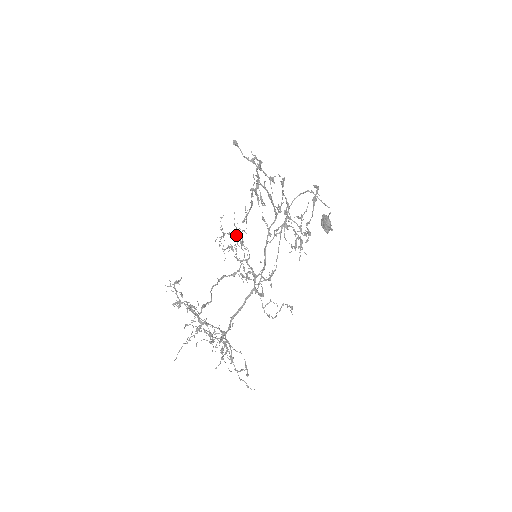
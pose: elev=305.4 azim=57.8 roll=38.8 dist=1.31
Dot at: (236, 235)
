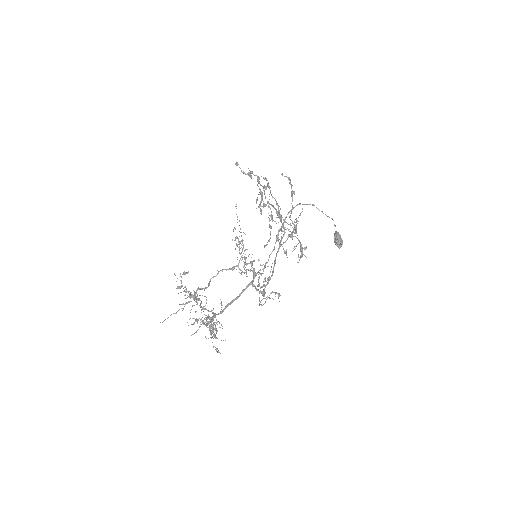
Dot at: (242, 241)
